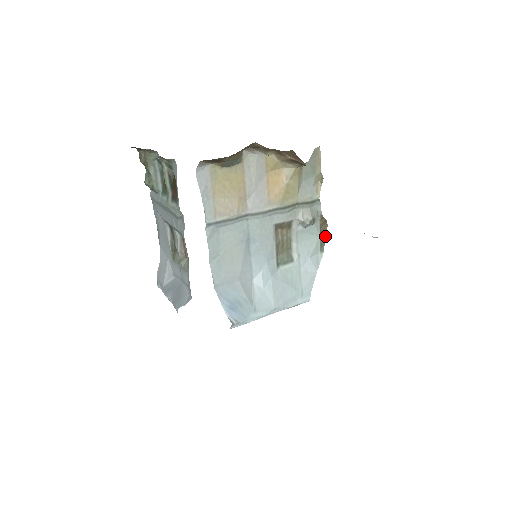
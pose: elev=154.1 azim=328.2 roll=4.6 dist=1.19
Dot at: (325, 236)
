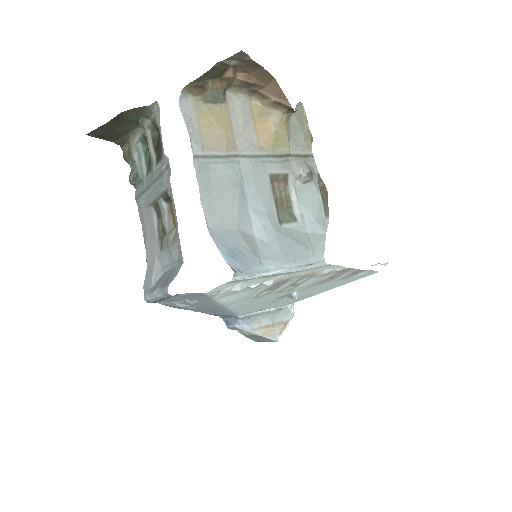
Dot at: (327, 202)
